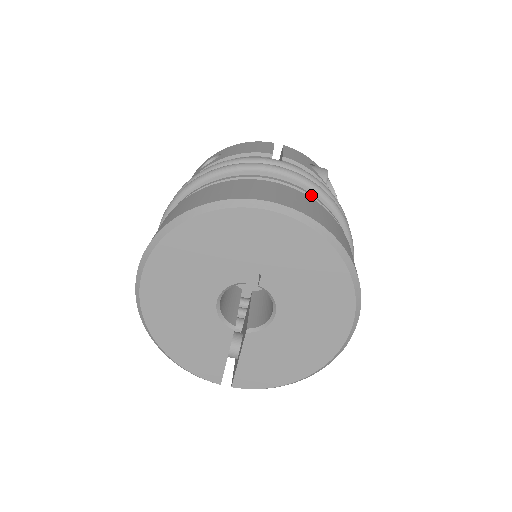
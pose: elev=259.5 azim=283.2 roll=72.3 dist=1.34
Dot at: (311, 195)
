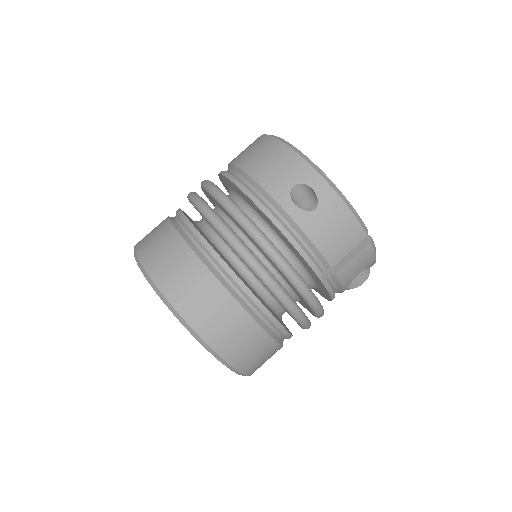
Dot at: (287, 335)
